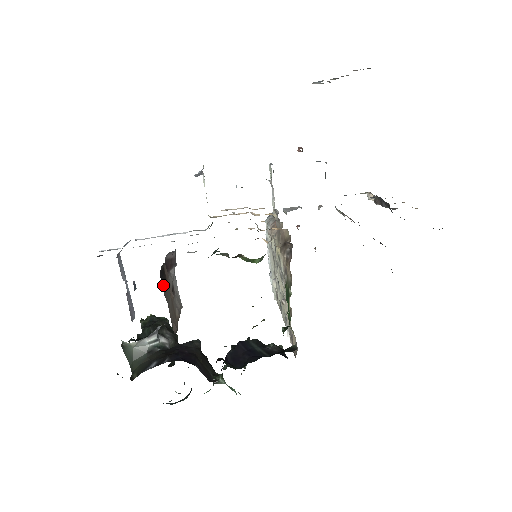
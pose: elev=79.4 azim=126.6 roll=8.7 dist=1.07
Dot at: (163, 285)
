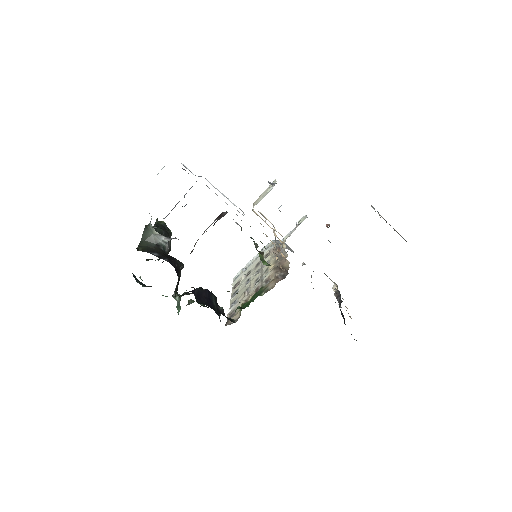
Dot at: occluded
